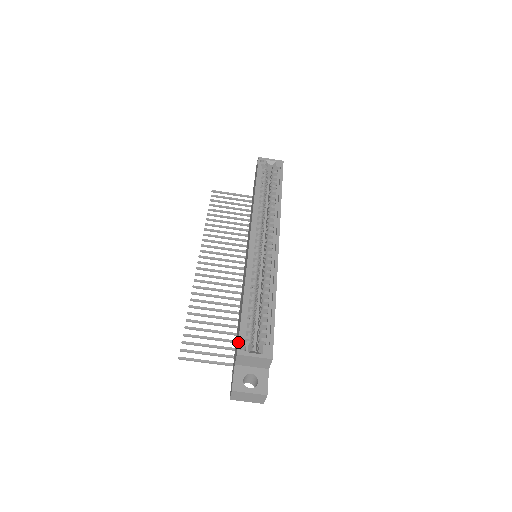
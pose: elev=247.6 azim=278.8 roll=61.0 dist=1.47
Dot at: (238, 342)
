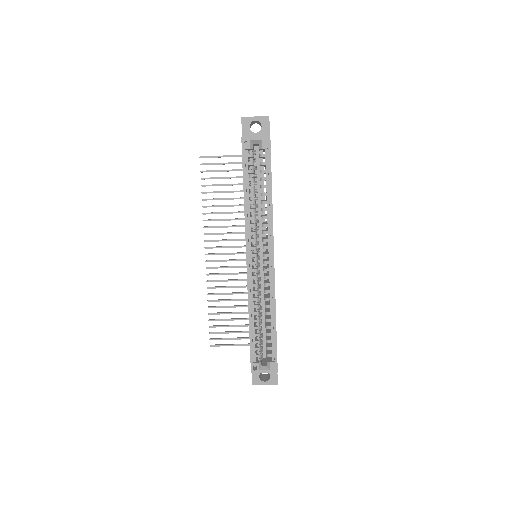
Dot at: occluded
